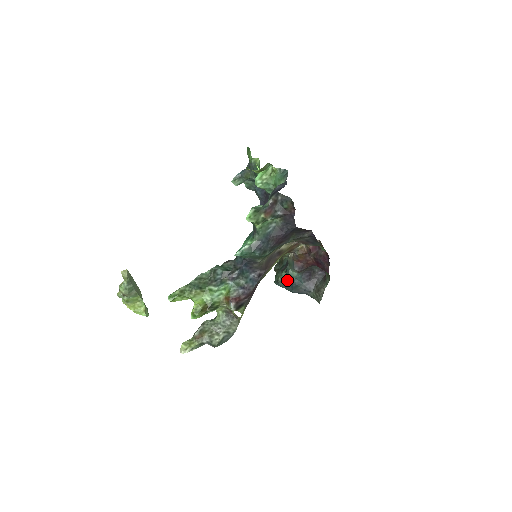
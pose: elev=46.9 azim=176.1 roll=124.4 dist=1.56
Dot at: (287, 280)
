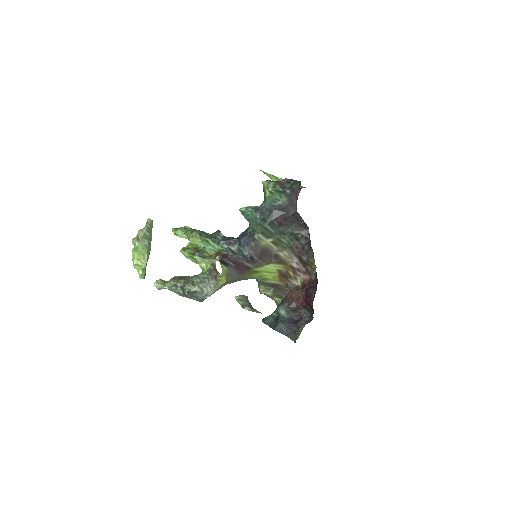
Dot at: (274, 319)
